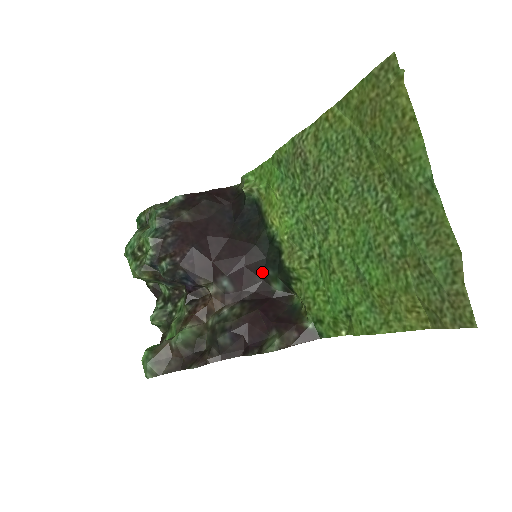
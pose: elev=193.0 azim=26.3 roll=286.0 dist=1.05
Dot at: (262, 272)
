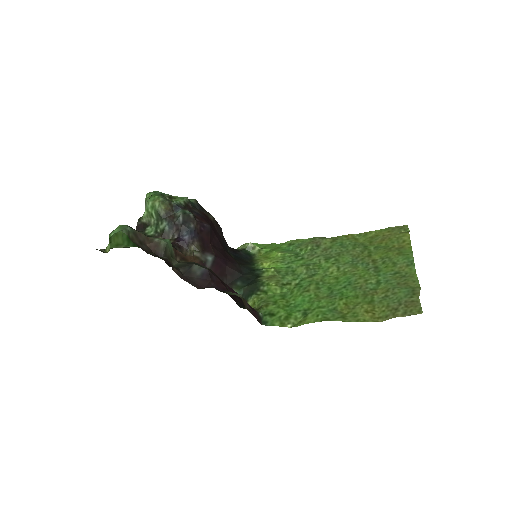
Dot at: (232, 280)
